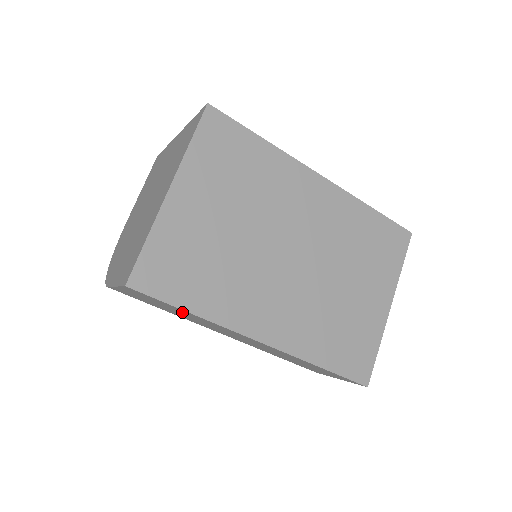
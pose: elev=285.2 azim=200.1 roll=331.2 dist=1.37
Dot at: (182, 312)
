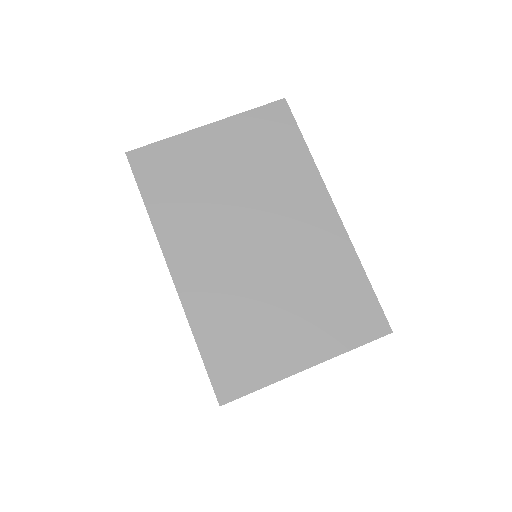
Dot at: occluded
